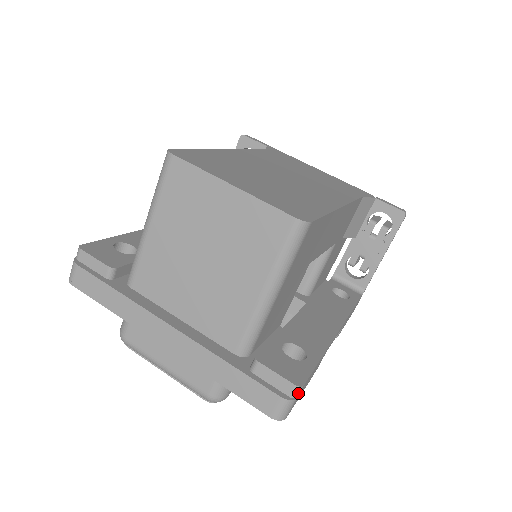
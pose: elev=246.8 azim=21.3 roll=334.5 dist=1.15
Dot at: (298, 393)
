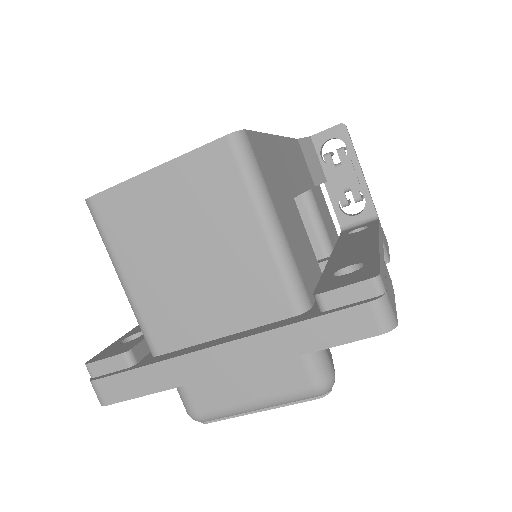
Dot at: (382, 285)
